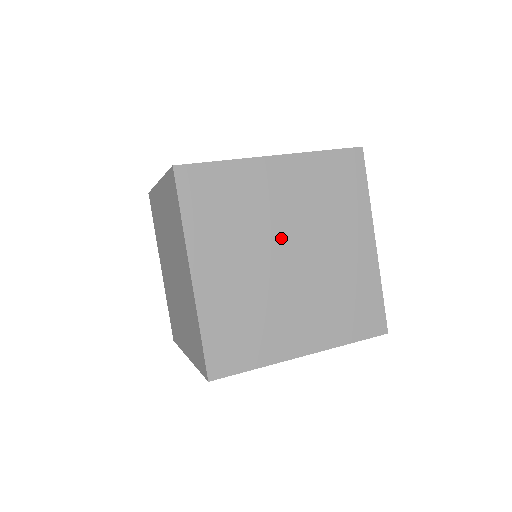
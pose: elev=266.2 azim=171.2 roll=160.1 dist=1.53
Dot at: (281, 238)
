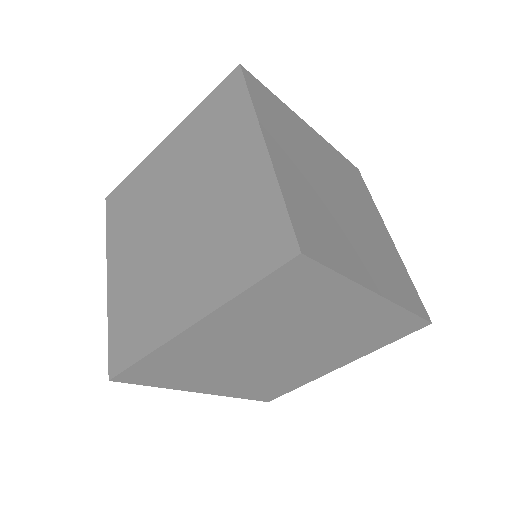
Dot at: (328, 178)
